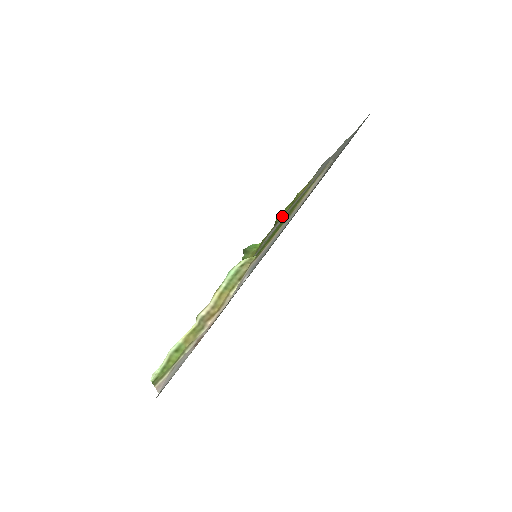
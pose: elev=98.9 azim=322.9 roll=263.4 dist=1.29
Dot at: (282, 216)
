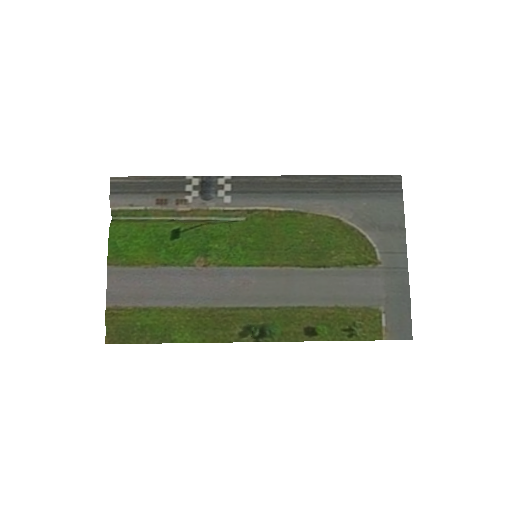
Dot at: (320, 316)
